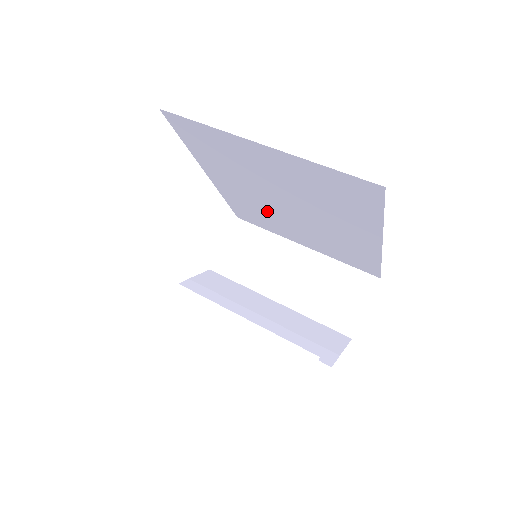
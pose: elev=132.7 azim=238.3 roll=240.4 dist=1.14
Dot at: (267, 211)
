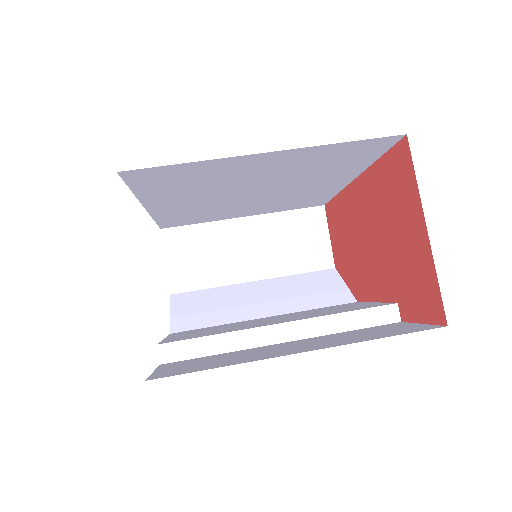
Dot at: (216, 207)
